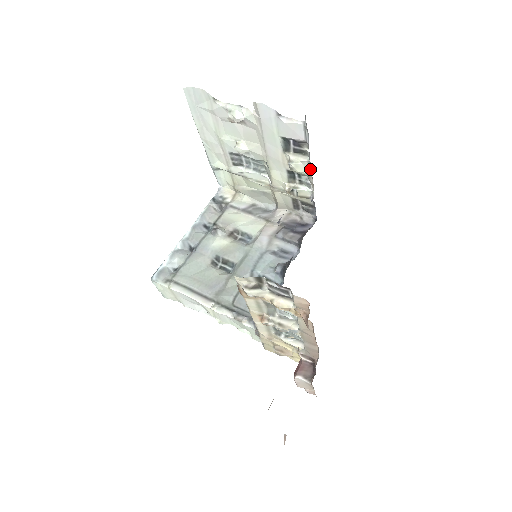
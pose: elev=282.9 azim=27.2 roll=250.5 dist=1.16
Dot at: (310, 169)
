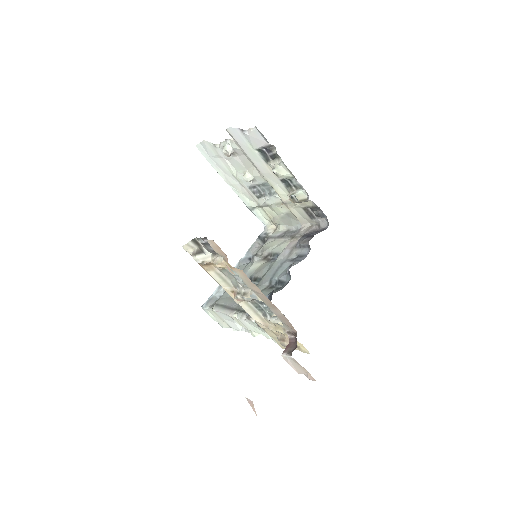
Dot at: occluded
